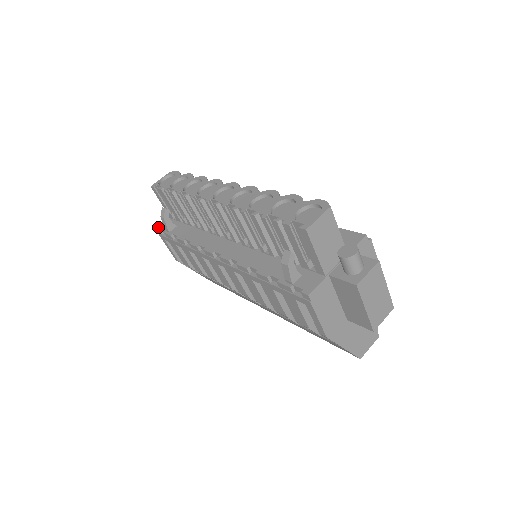
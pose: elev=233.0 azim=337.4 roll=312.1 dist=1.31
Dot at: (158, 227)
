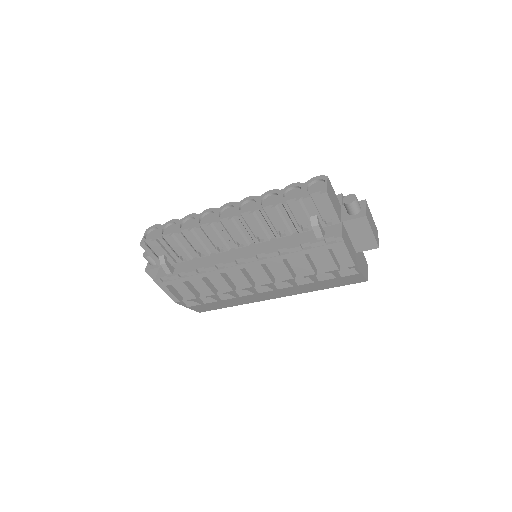
Dot at: (155, 278)
